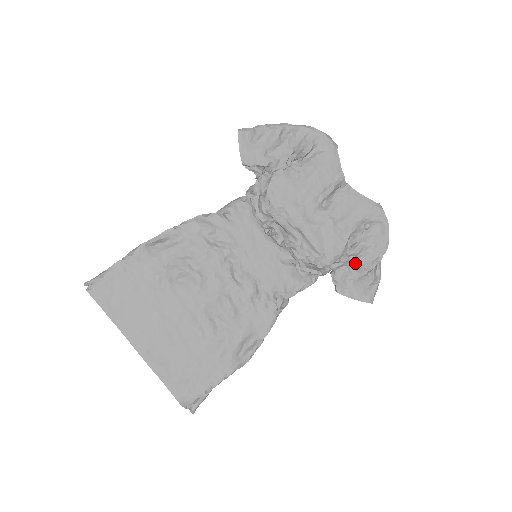
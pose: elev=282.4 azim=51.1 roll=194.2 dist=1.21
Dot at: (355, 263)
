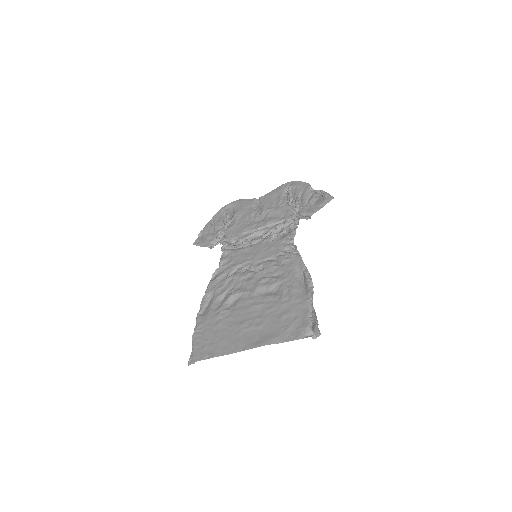
Dot at: (303, 203)
